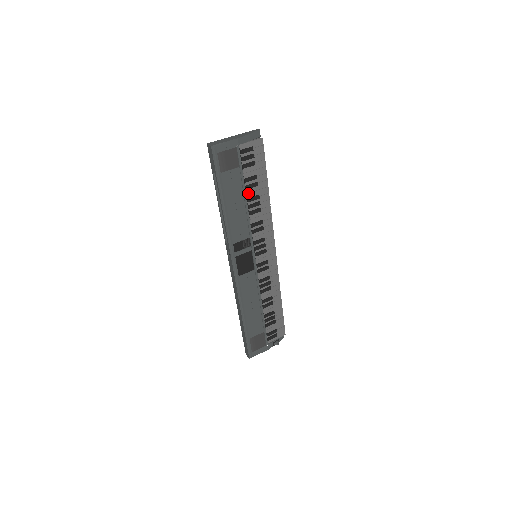
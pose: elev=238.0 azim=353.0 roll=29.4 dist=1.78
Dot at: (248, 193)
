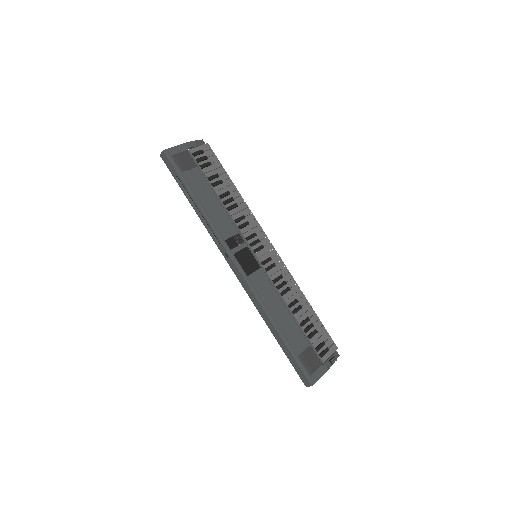
Dot at: (217, 191)
